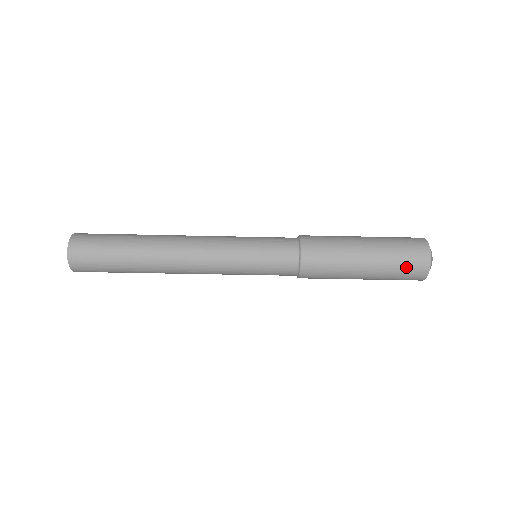
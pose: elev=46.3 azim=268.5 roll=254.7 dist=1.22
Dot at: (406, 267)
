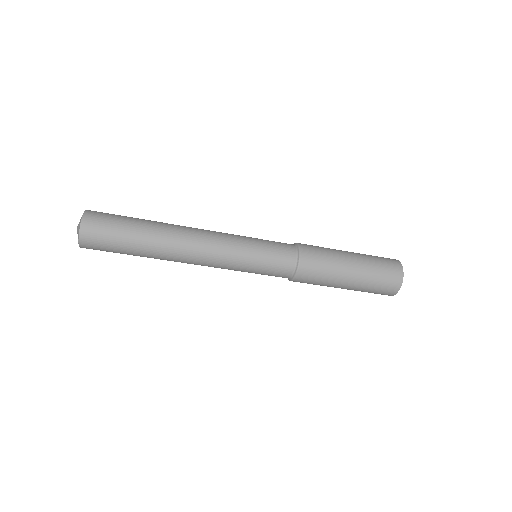
Dot at: (380, 289)
